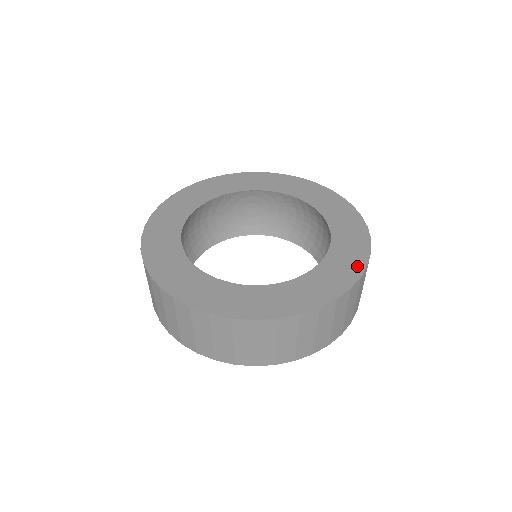
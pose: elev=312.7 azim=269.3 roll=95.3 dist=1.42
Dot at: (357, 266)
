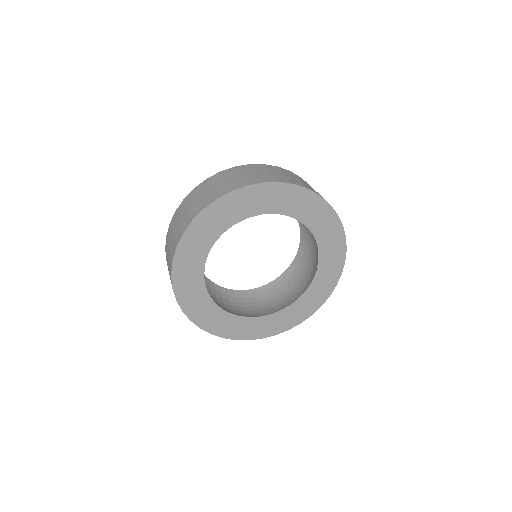
Dot at: (339, 234)
